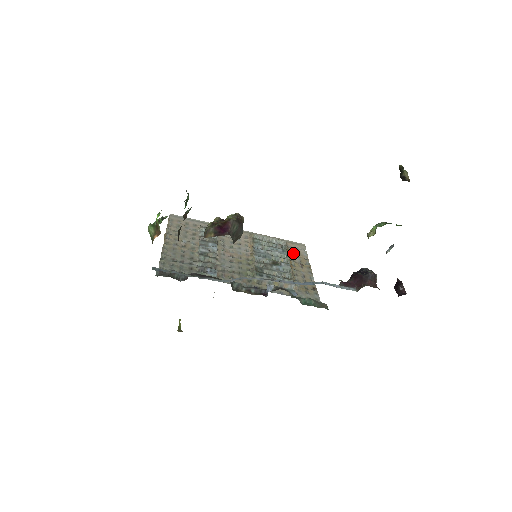
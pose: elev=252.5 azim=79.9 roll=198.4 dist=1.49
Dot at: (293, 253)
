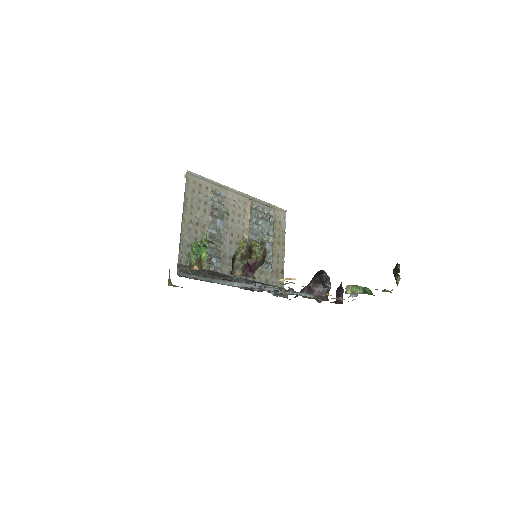
Dot at: (276, 225)
